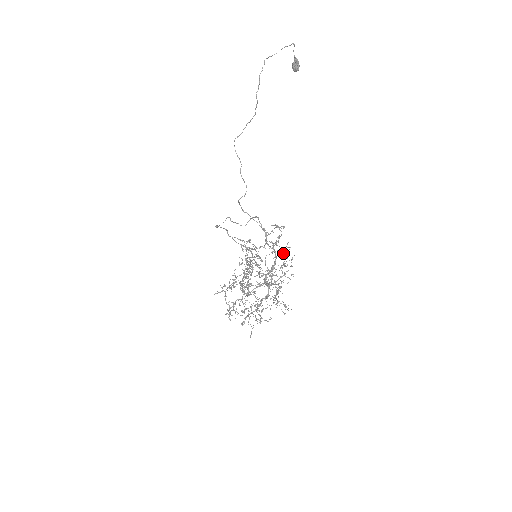
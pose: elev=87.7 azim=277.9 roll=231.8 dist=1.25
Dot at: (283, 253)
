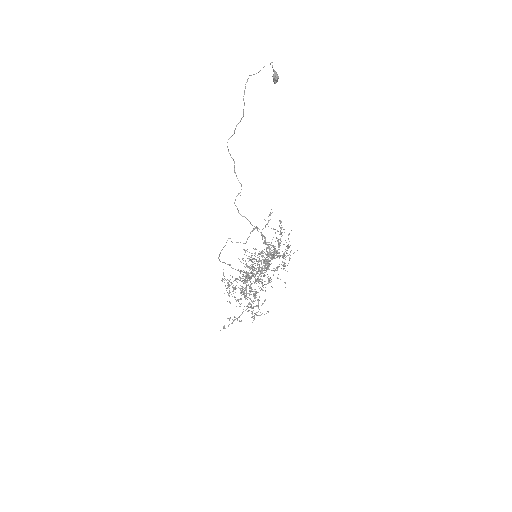
Dot at: (280, 232)
